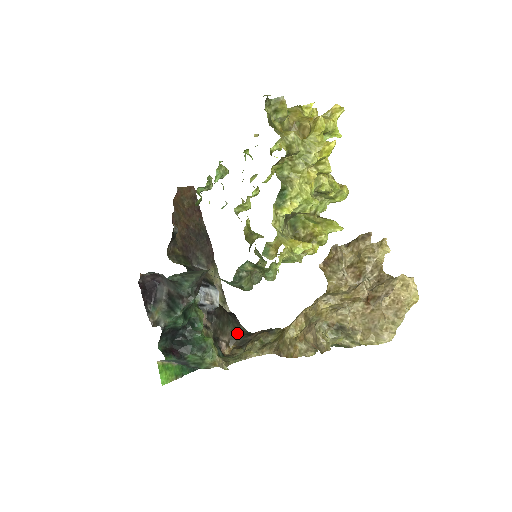
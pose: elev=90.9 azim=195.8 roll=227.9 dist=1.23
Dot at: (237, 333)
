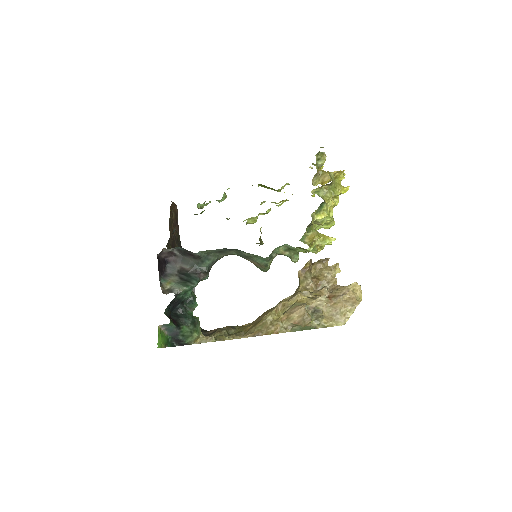
Dot at: occluded
